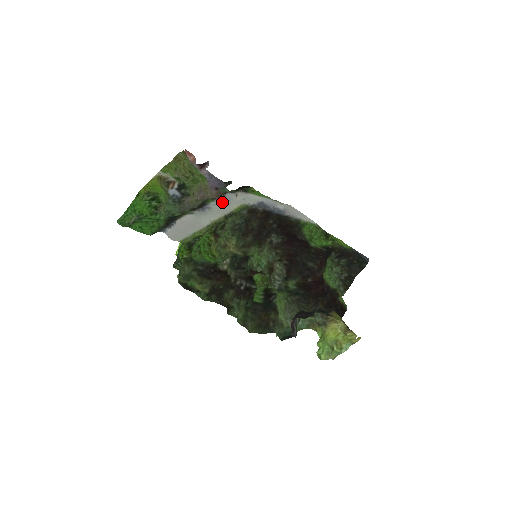
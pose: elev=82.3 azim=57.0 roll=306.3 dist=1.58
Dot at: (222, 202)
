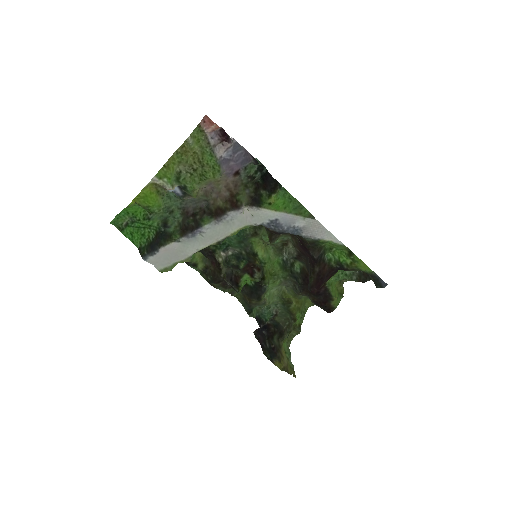
Dot at: (220, 224)
